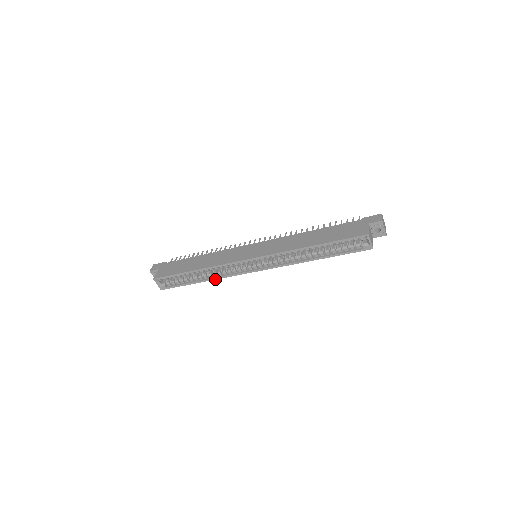
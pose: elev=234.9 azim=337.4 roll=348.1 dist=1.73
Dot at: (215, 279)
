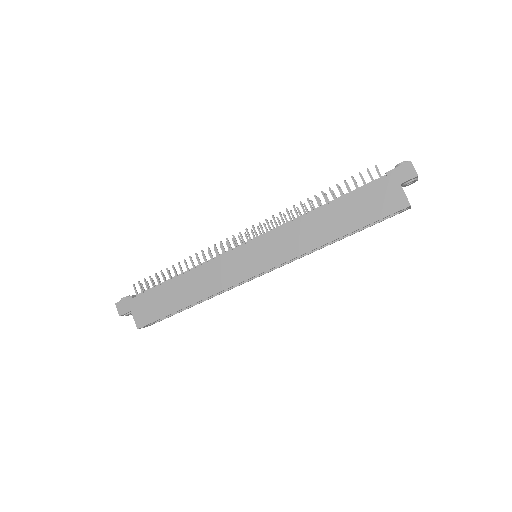
Dot at: occluded
